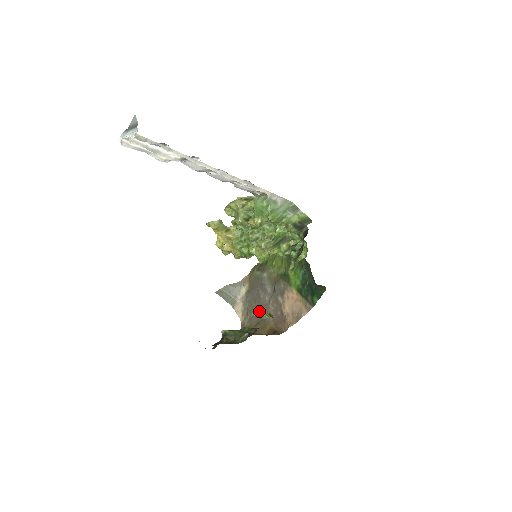
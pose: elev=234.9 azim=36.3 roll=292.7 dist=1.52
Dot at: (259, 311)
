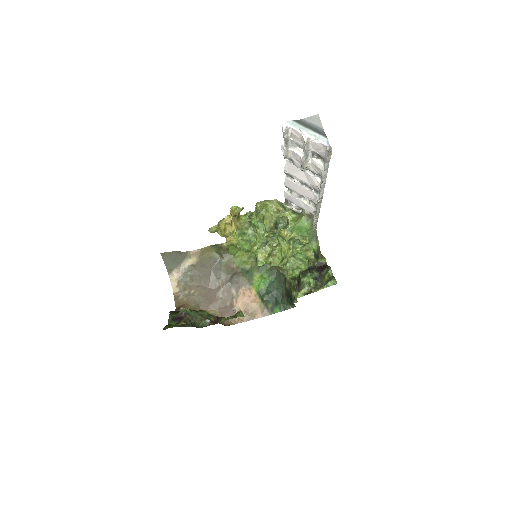
Dot at: (204, 292)
